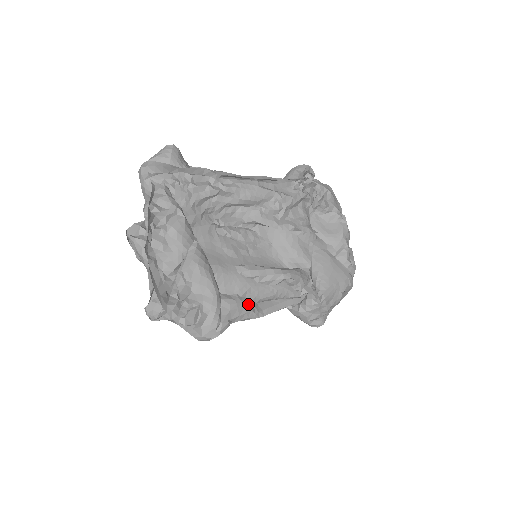
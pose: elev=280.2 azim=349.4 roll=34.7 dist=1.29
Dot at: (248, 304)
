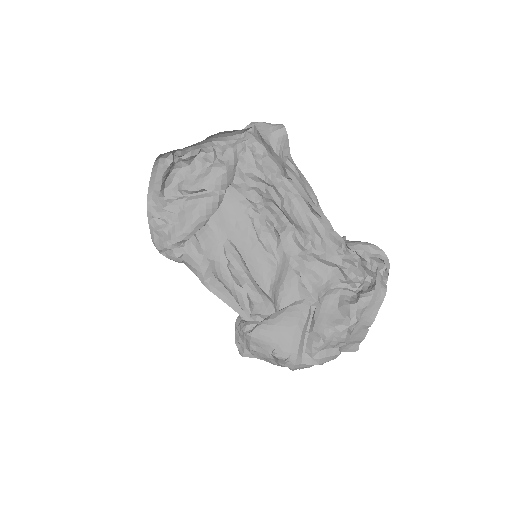
Dot at: (206, 268)
